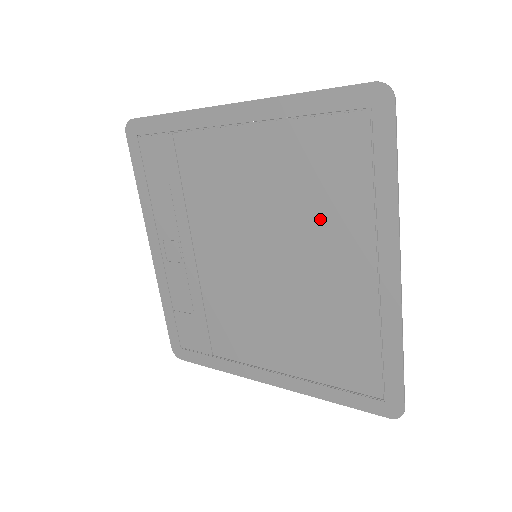
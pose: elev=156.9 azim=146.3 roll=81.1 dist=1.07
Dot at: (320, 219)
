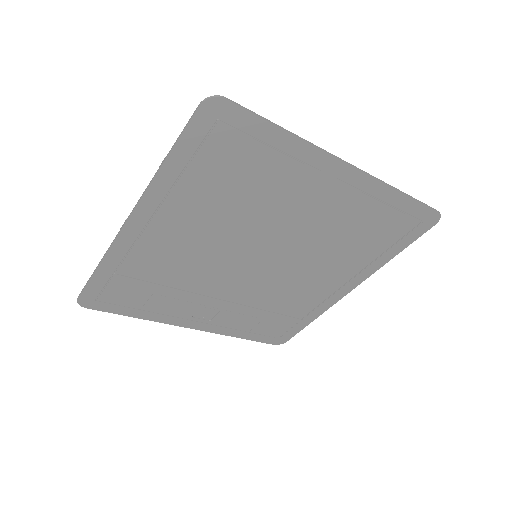
Dot at: (269, 200)
